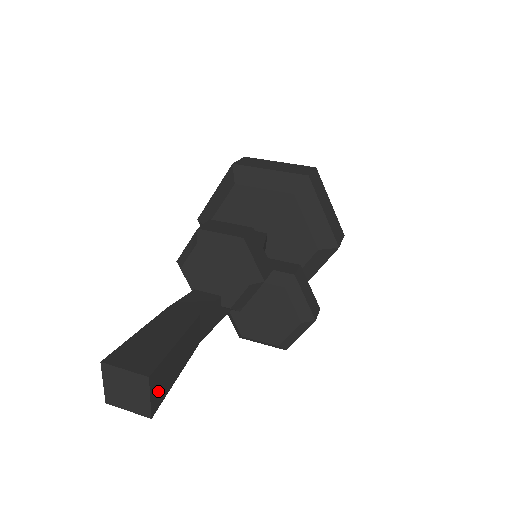
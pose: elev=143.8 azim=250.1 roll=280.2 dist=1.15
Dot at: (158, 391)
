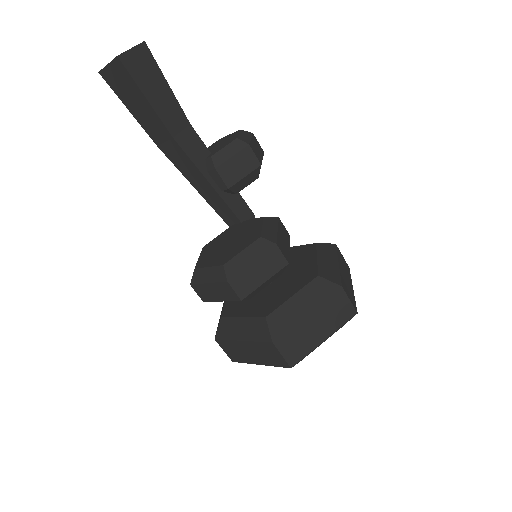
Dot at: (136, 62)
